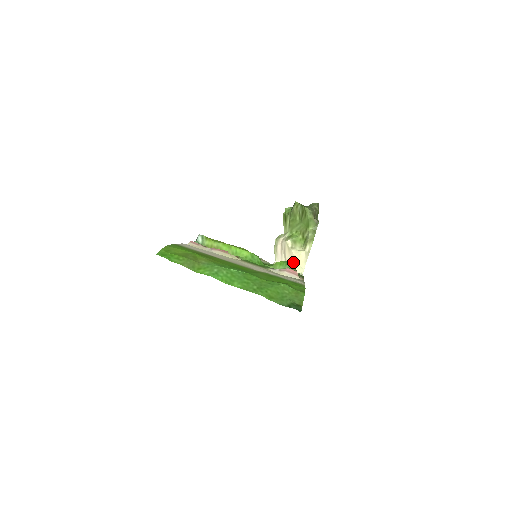
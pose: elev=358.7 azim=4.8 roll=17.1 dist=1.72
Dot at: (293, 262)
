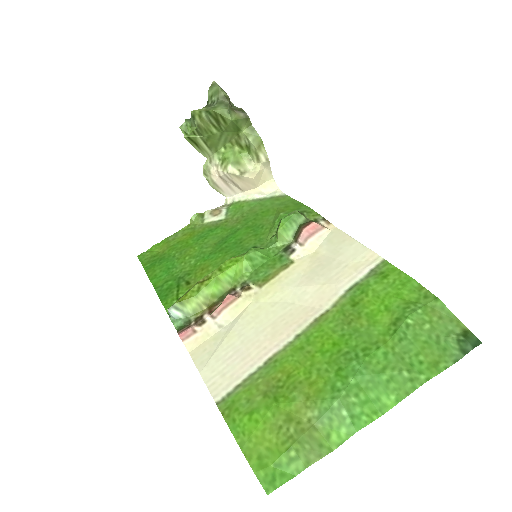
Dot at: (255, 185)
